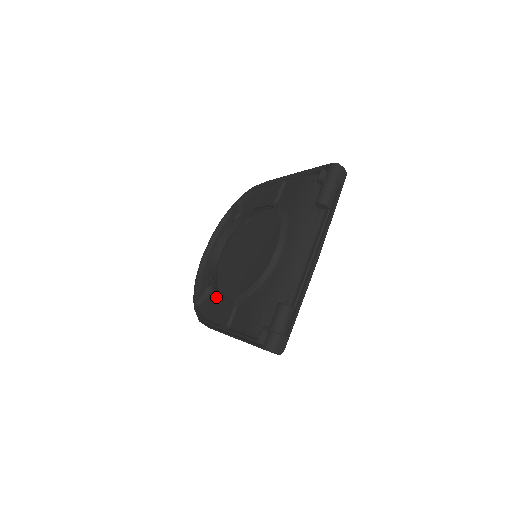
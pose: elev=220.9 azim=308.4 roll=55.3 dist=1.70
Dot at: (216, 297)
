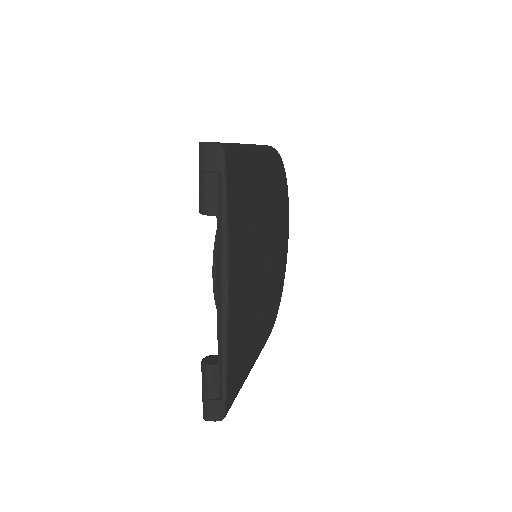
Dot at: occluded
